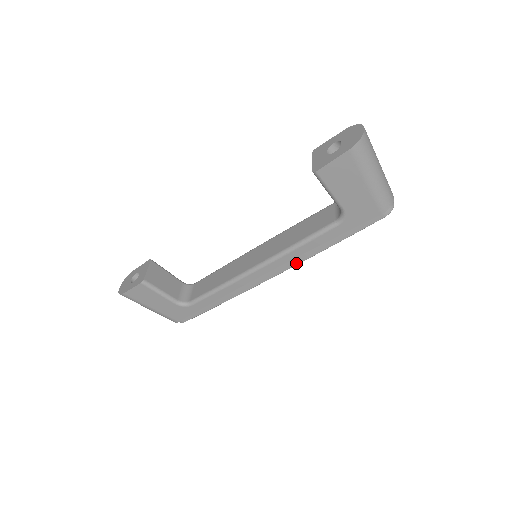
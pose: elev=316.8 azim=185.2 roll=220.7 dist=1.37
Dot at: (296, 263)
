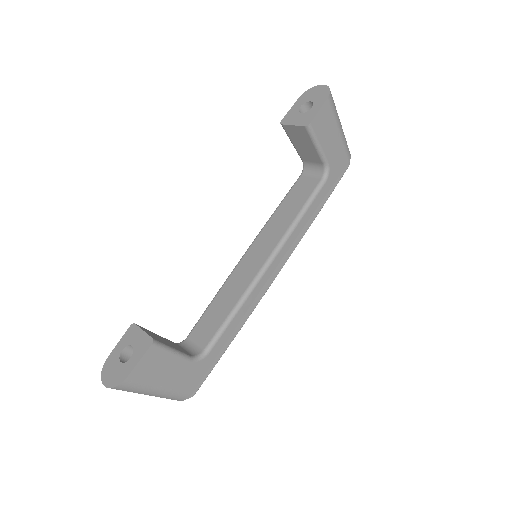
Dot at: (298, 242)
